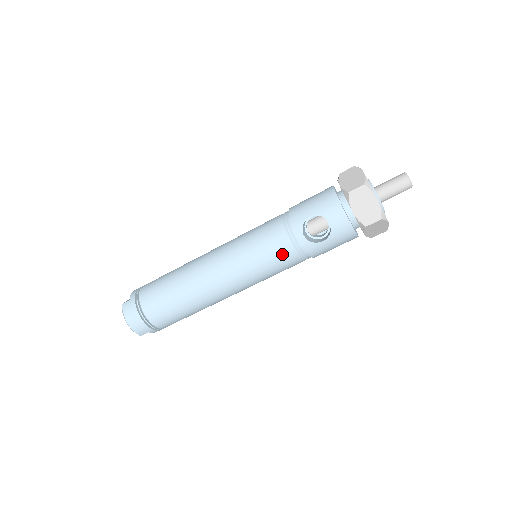
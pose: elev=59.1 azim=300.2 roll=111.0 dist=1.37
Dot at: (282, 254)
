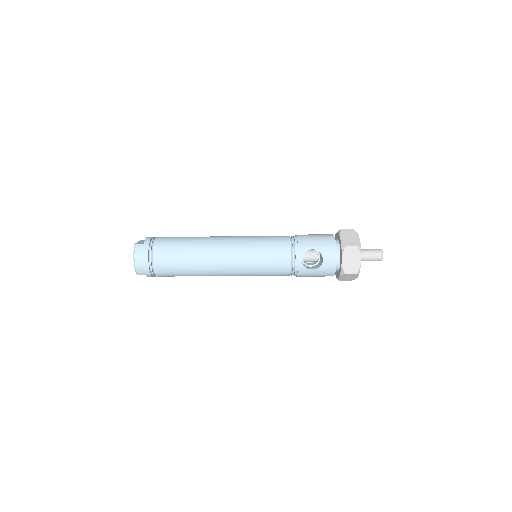
Dot at: (280, 265)
